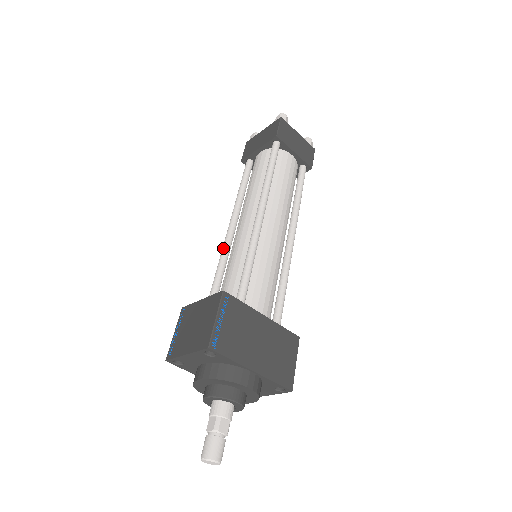
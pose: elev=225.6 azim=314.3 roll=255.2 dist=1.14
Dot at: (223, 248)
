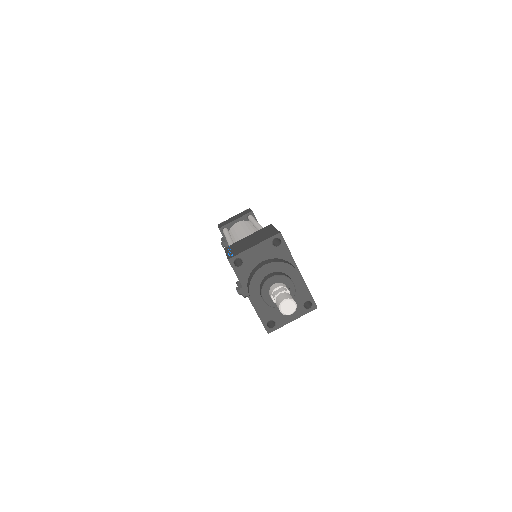
Dot at: occluded
